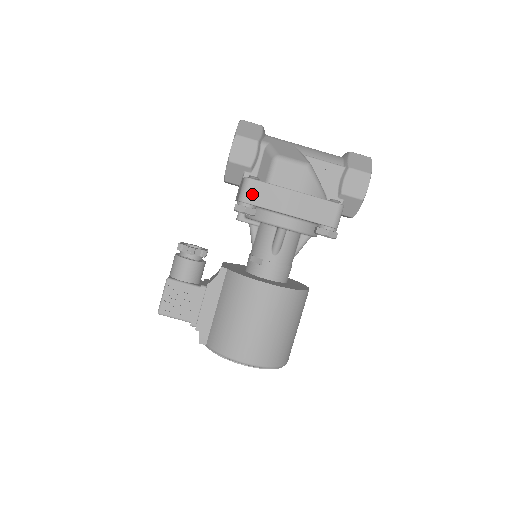
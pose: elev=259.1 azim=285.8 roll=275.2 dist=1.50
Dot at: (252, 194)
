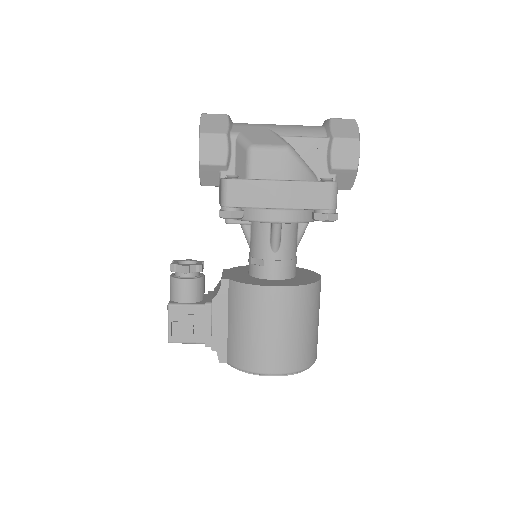
Dot at: (234, 196)
